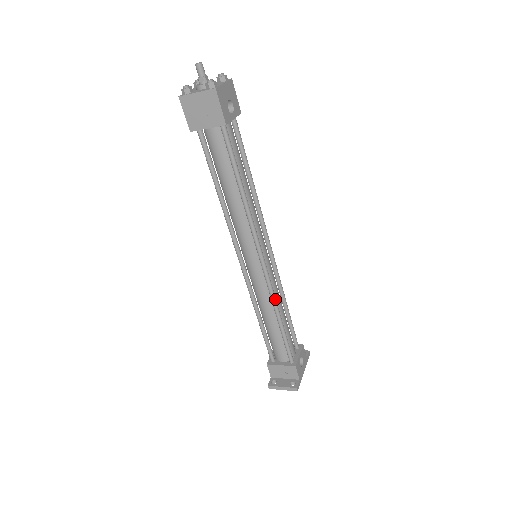
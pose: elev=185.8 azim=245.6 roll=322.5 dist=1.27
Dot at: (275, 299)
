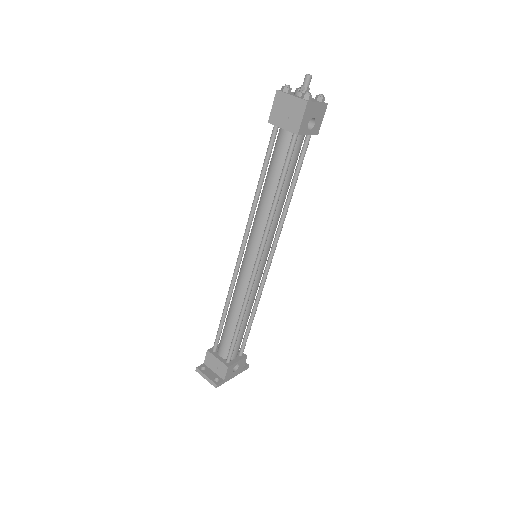
Dot at: (248, 300)
